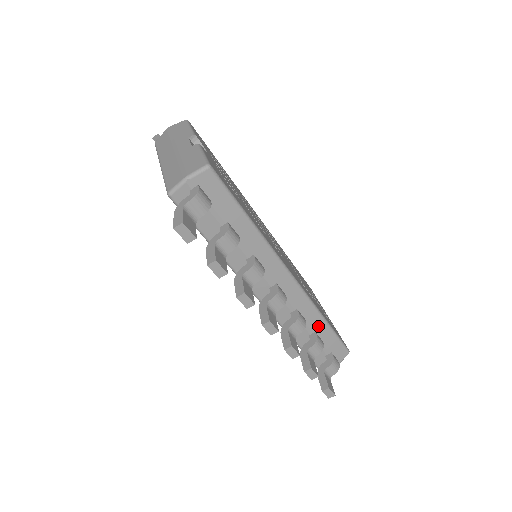
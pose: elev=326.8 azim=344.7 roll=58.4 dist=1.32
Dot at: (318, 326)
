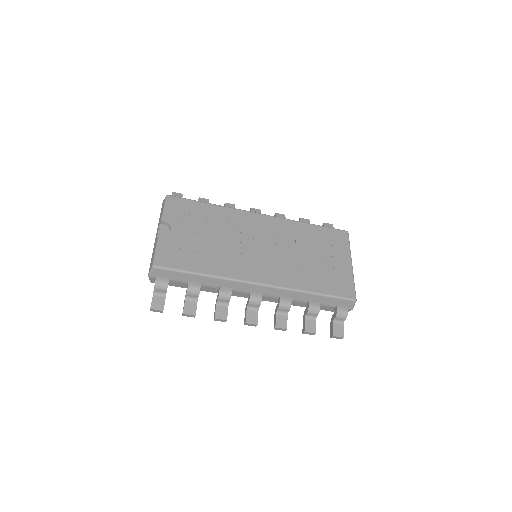
Dot at: (308, 298)
